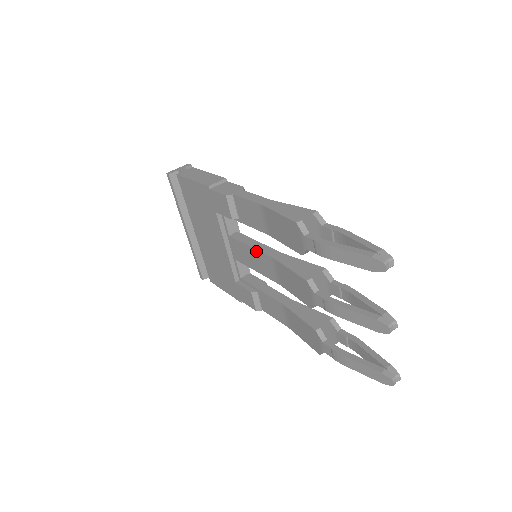
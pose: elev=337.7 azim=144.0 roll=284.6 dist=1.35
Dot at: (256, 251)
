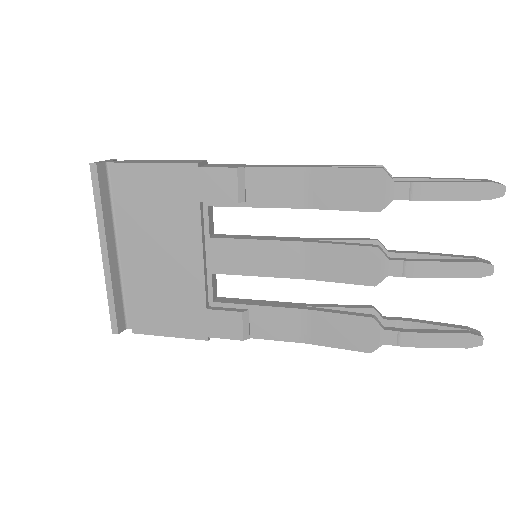
Dot at: (269, 243)
